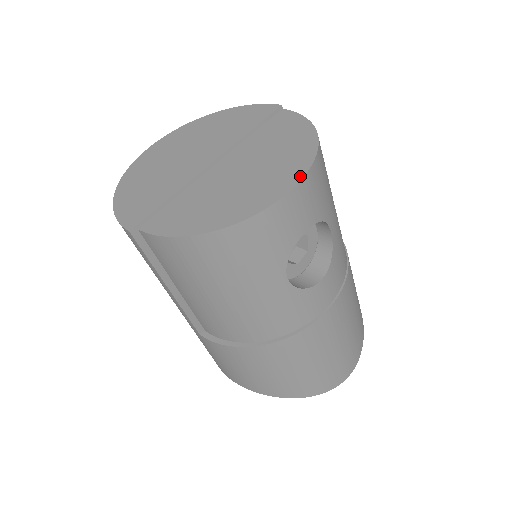
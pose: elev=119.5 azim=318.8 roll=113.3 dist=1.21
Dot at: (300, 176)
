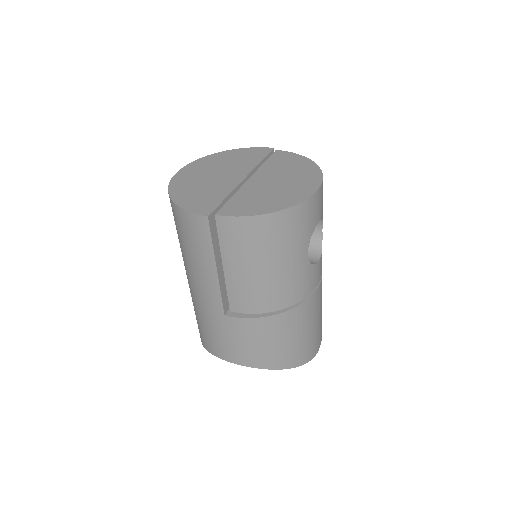
Dot at: (320, 182)
